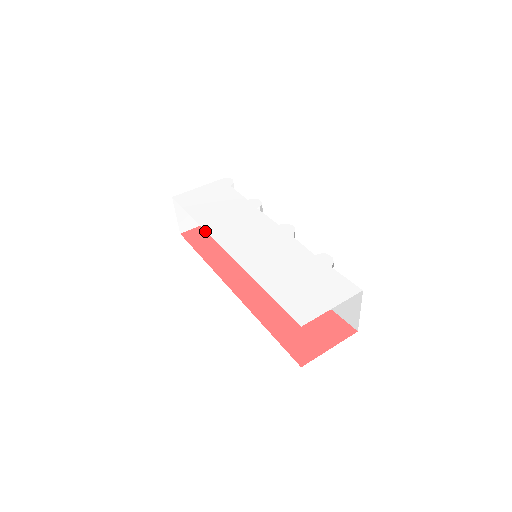
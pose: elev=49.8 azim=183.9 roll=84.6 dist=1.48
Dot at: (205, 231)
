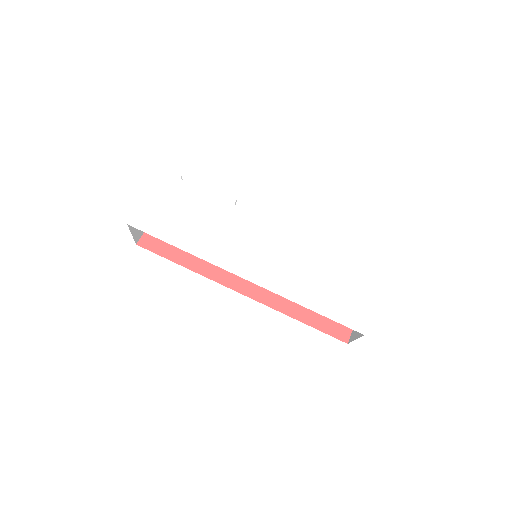
Dot at: occluded
